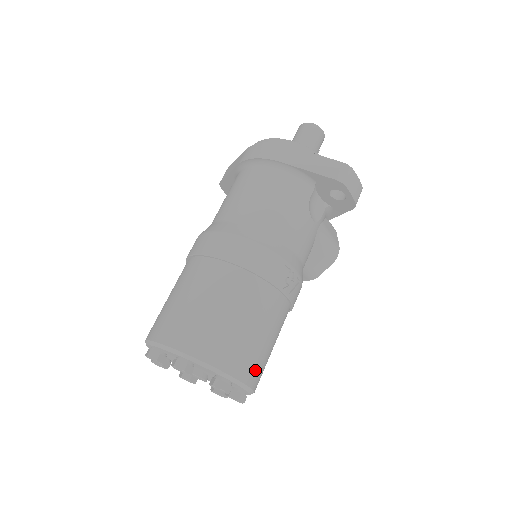
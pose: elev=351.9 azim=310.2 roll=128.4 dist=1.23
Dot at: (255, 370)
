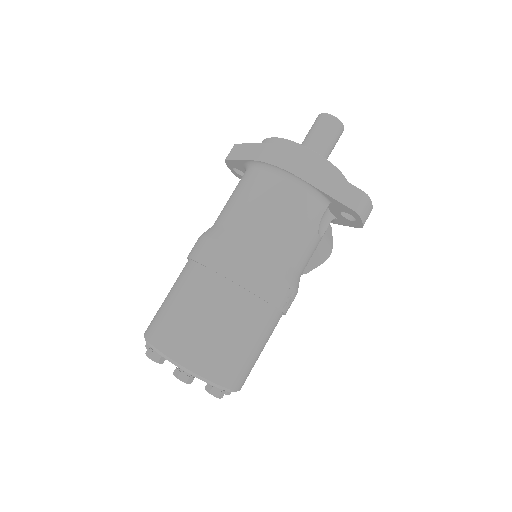
Dot at: (246, 377)
